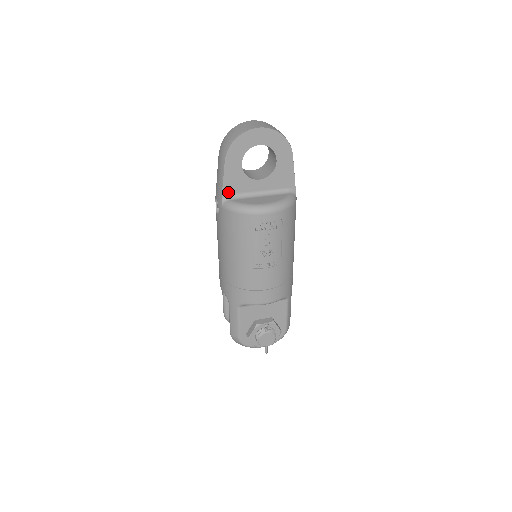
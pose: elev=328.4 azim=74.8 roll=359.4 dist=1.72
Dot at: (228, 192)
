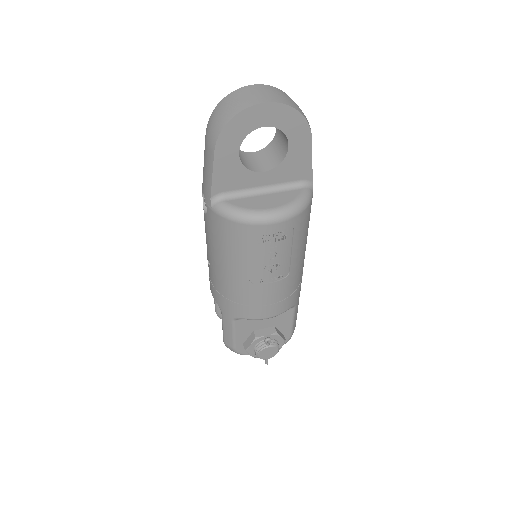
Dot at: (219, 190)
